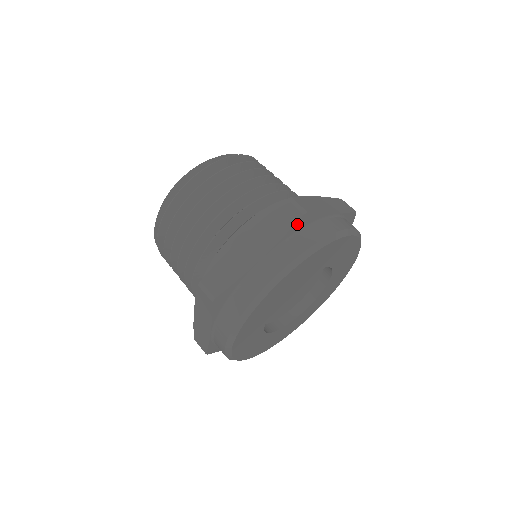
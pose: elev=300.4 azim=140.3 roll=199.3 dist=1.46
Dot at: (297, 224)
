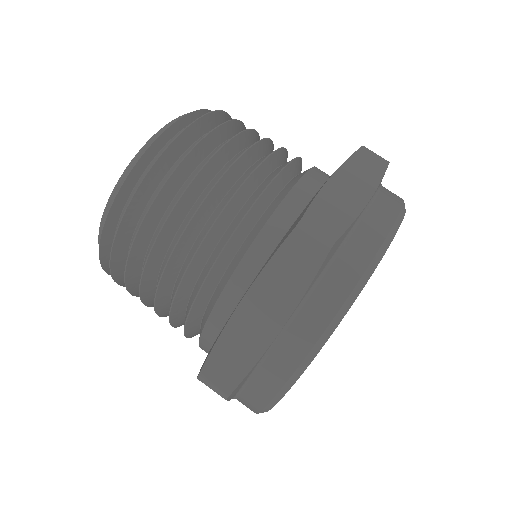
Dot at: occluded
